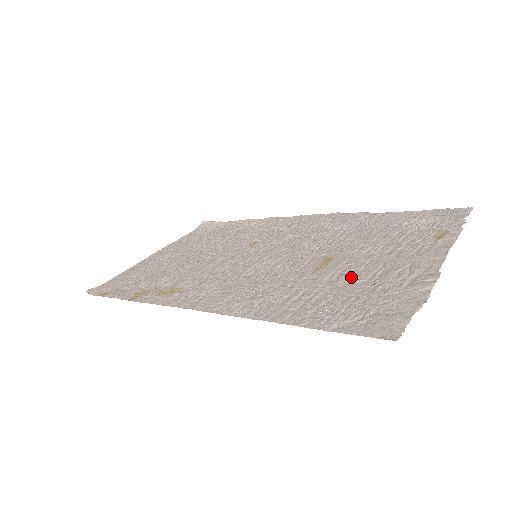
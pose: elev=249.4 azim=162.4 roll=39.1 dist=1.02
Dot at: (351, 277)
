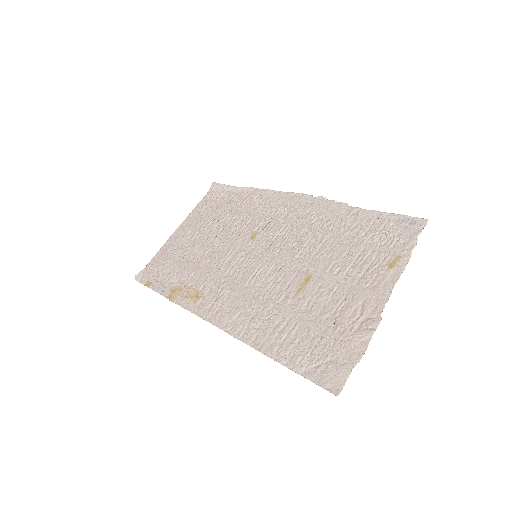
Dot at: (321, 309)
